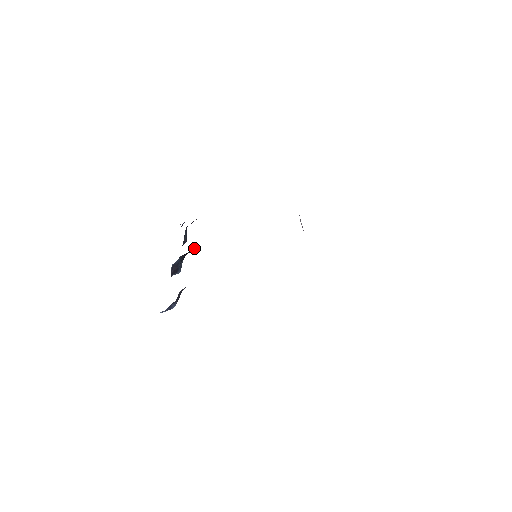
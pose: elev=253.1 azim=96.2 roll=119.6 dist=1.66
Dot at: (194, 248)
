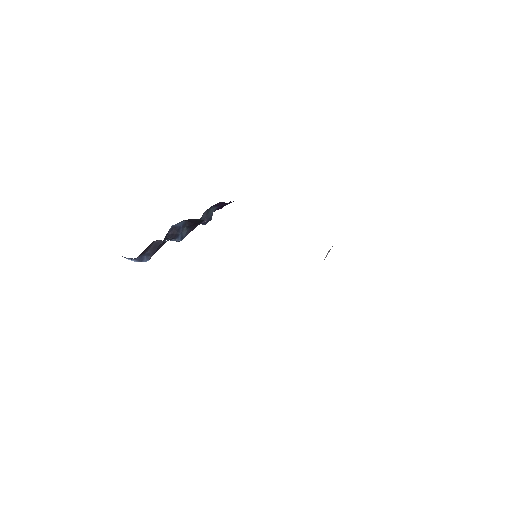
Dot at: (202, 220)
